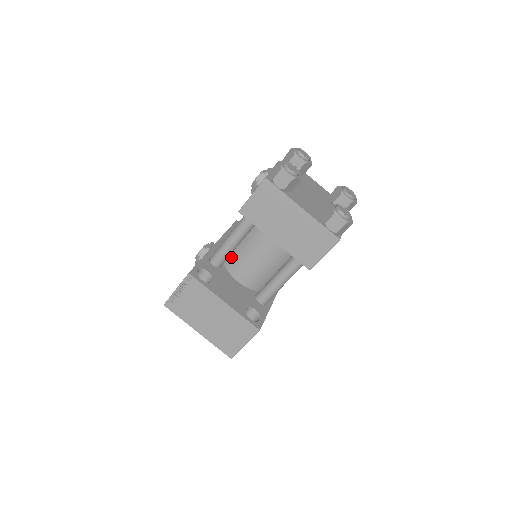
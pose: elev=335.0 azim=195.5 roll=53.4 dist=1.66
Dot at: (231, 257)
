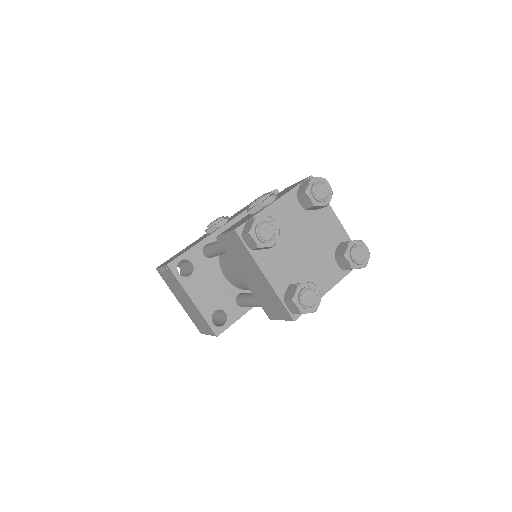
Dot at: (224, 254)
